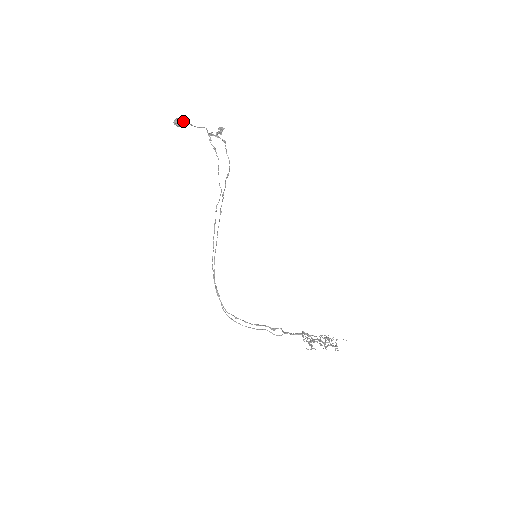
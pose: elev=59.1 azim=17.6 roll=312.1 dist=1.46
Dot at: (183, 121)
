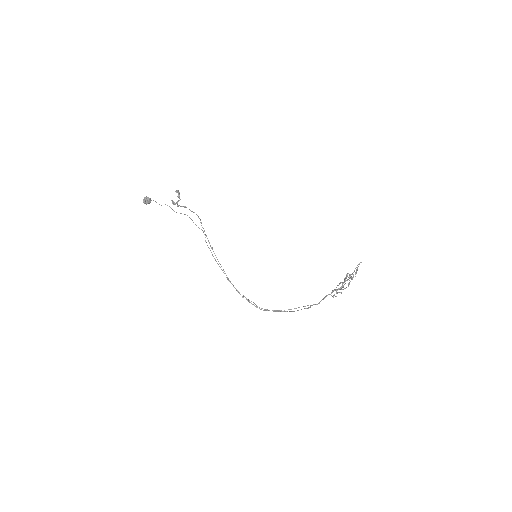
Dot at: (149, 198)
